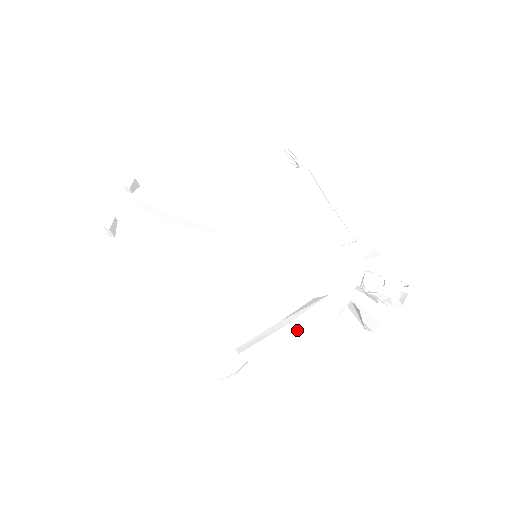
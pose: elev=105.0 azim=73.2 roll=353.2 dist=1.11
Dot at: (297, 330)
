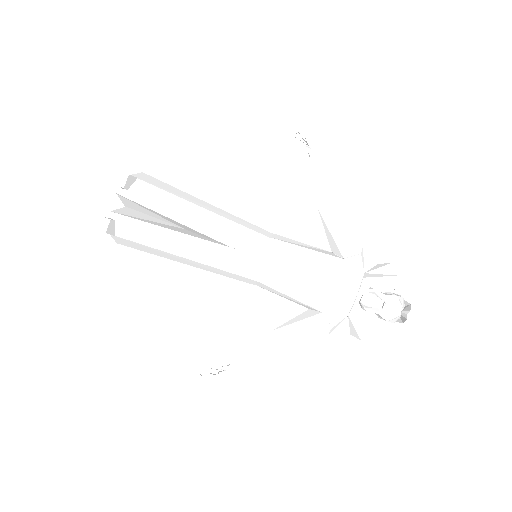
Dot at: (287, 344)
